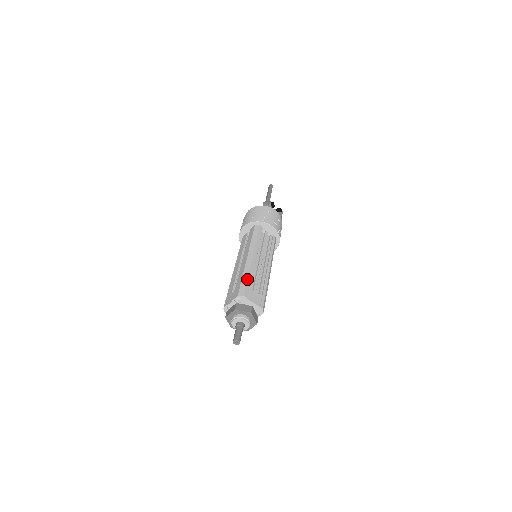
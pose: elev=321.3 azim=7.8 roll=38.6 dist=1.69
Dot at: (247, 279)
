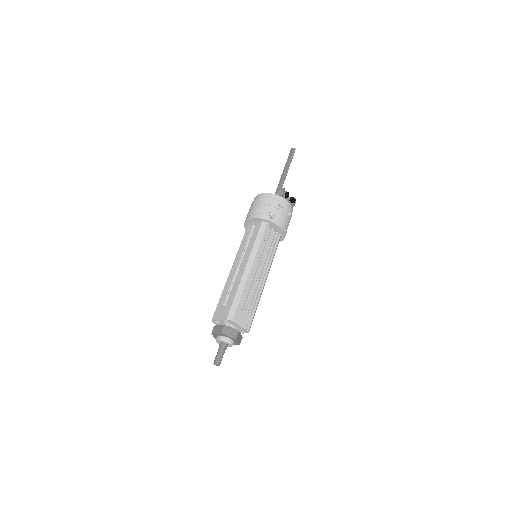
Dot at: (240, 299)
